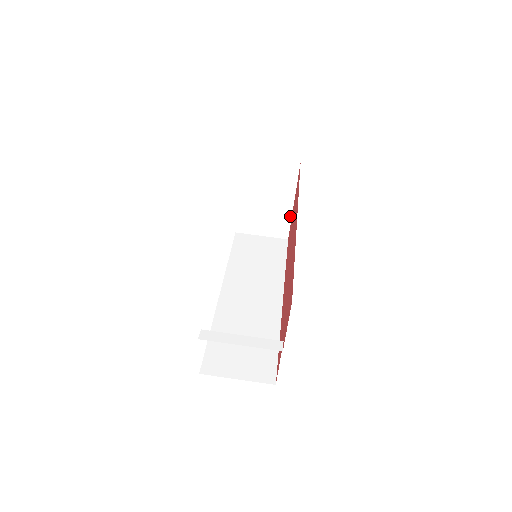
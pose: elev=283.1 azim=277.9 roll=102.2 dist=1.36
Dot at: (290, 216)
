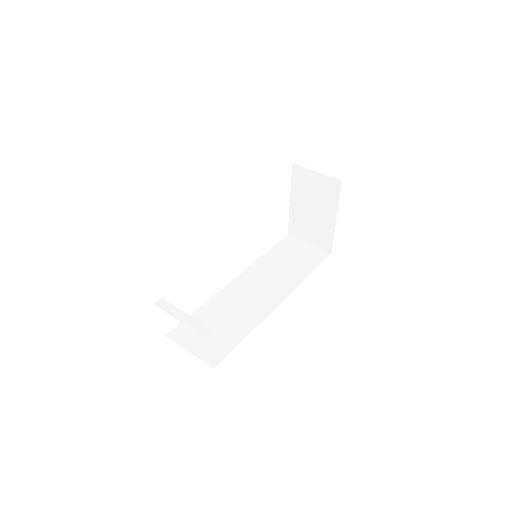
Dot at: (333, 232)
